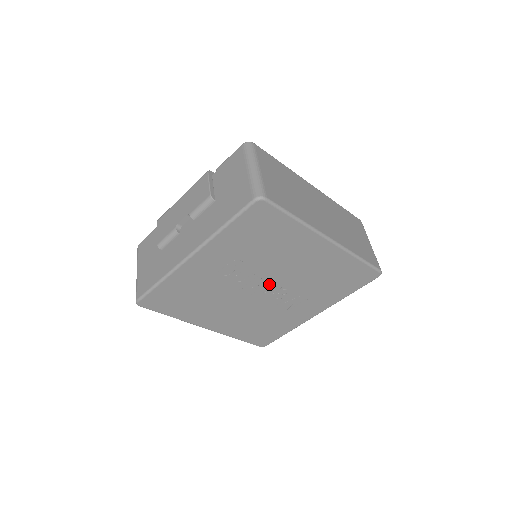
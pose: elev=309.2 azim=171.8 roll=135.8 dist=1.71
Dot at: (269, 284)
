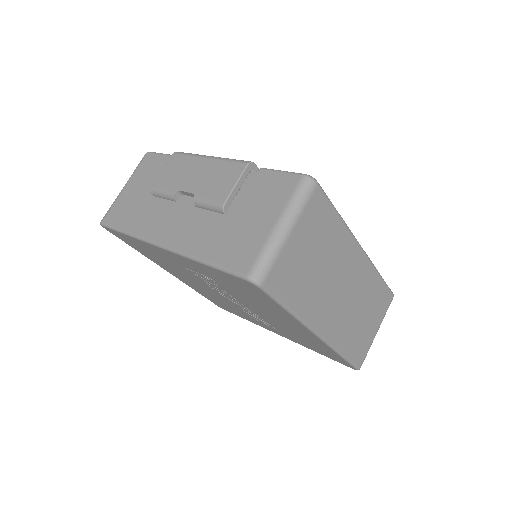
Dot at: (240, 303)
